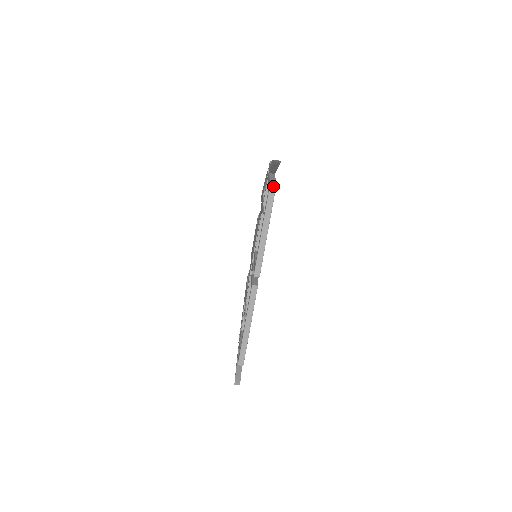
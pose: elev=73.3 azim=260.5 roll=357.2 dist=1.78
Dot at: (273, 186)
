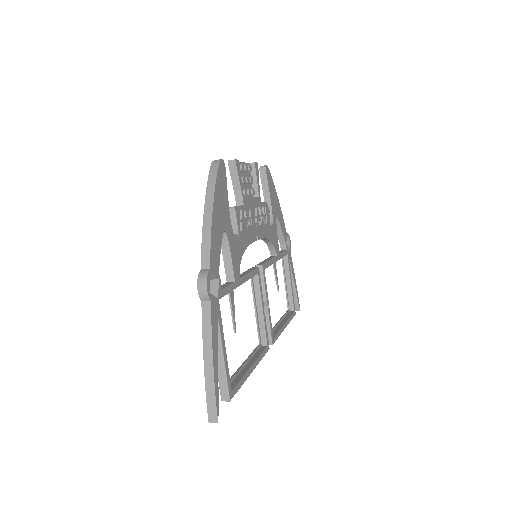
Dot at: (227, 400)
